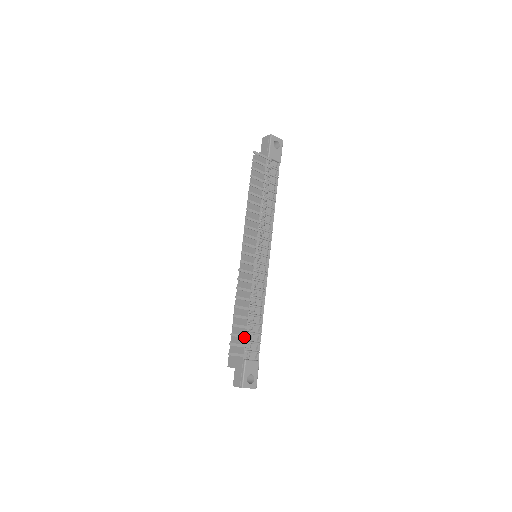
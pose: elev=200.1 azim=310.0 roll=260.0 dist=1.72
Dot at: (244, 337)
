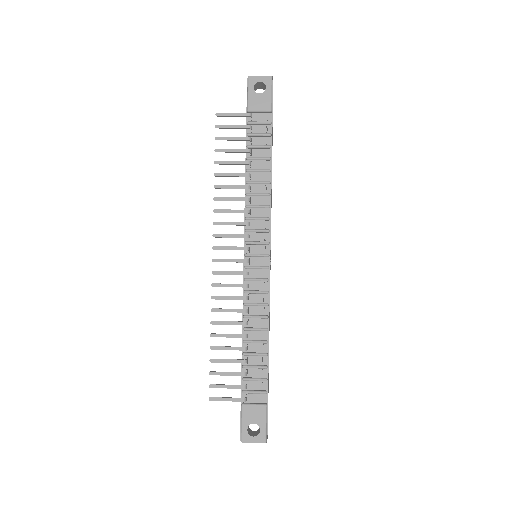
Dot at: (232, 375)
